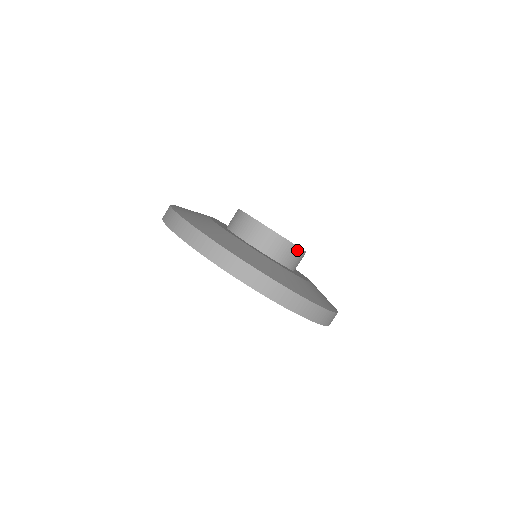
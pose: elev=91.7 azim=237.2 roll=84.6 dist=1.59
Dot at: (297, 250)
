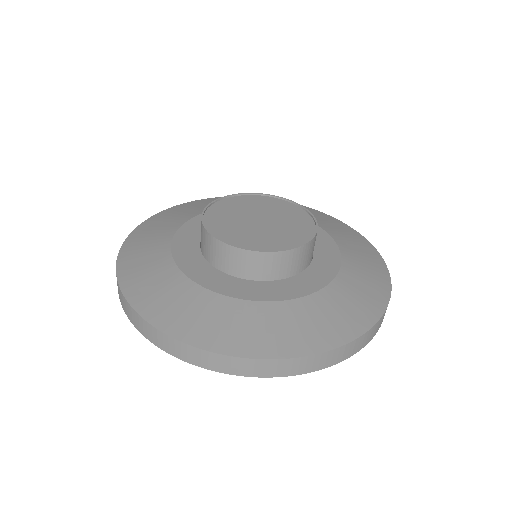
Dot at: (304, 248)
